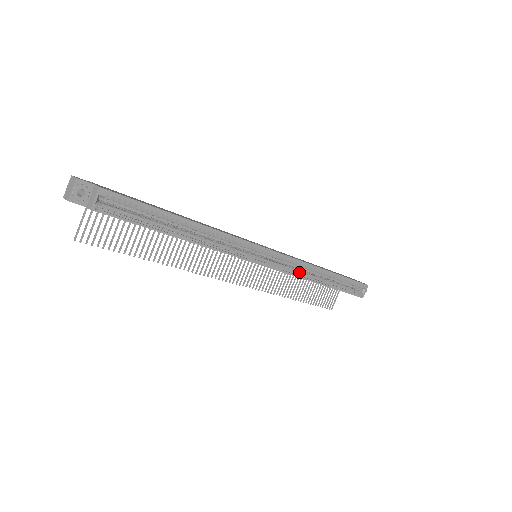
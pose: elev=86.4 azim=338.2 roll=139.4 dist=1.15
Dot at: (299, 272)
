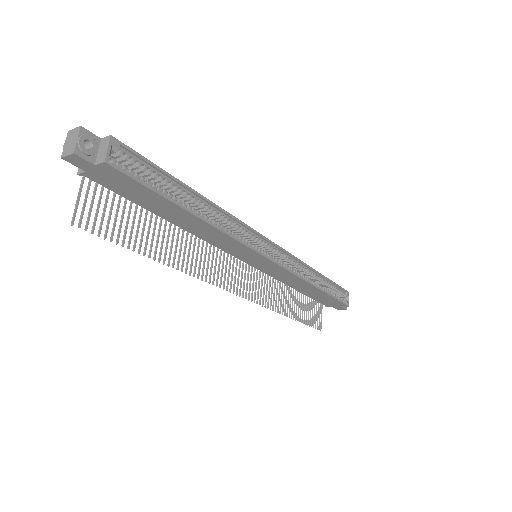
Dot at: (297, 273)
